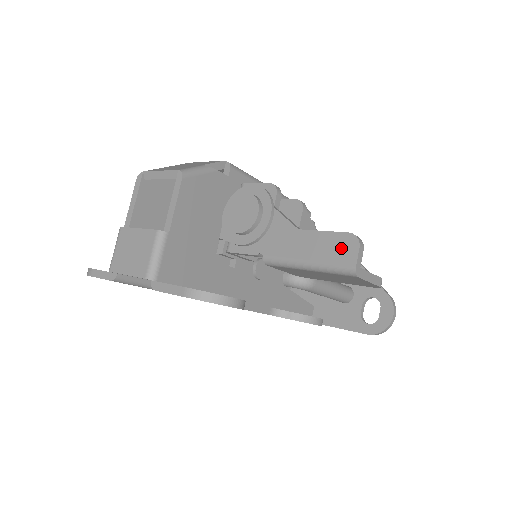
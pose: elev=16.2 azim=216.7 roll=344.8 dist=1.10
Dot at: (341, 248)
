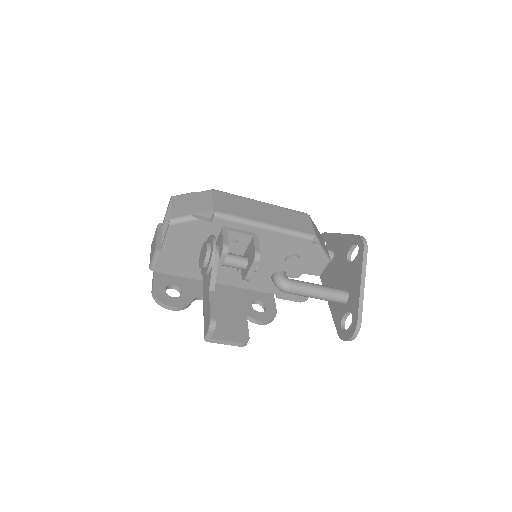
Dot at: (207, 322)
